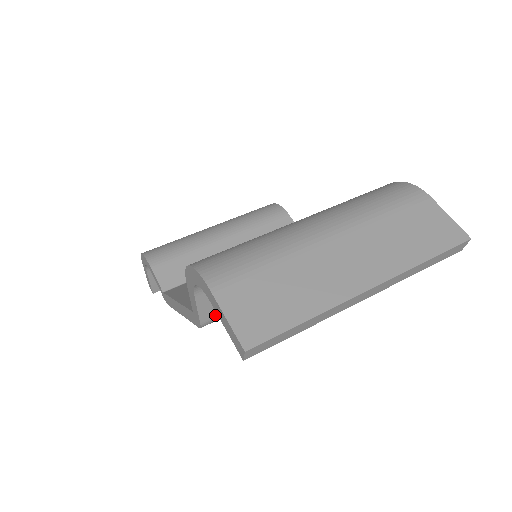
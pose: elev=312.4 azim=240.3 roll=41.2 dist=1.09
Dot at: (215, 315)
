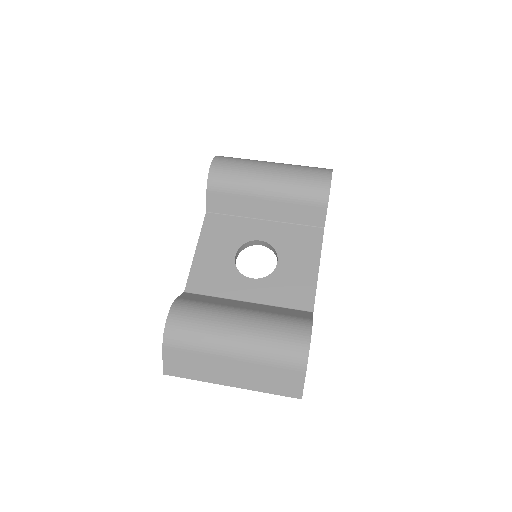
Dot at: occluded
